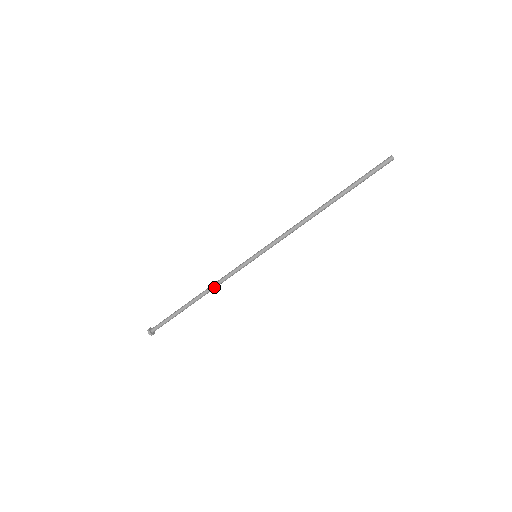
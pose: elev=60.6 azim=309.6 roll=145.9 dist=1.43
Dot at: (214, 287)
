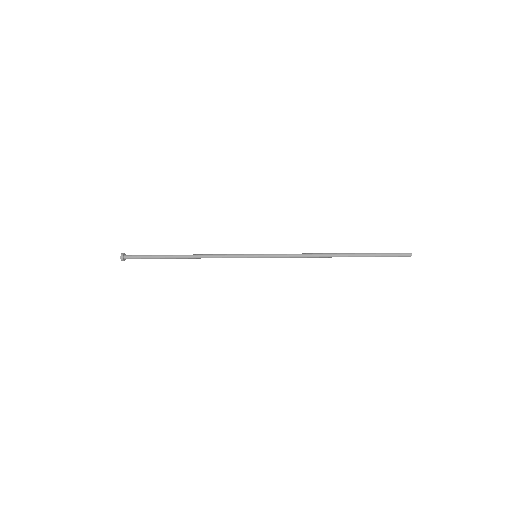
Dot at: occluded
